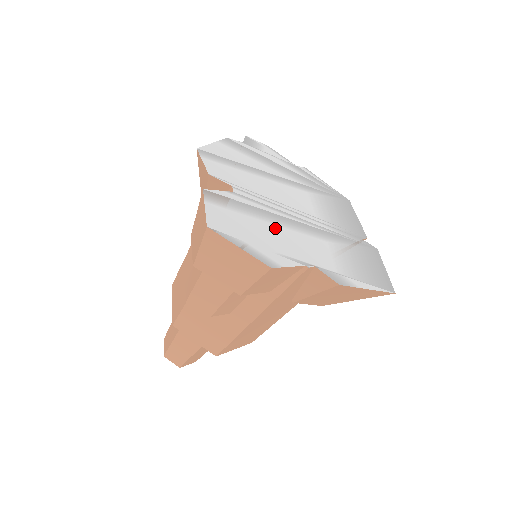
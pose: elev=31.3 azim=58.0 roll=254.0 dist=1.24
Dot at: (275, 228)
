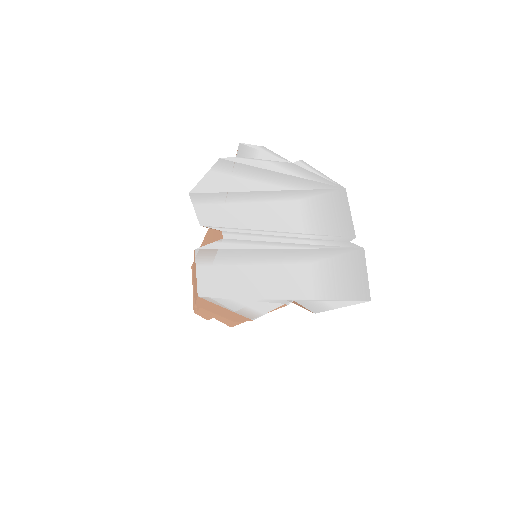
Dot at: (260, 269)
